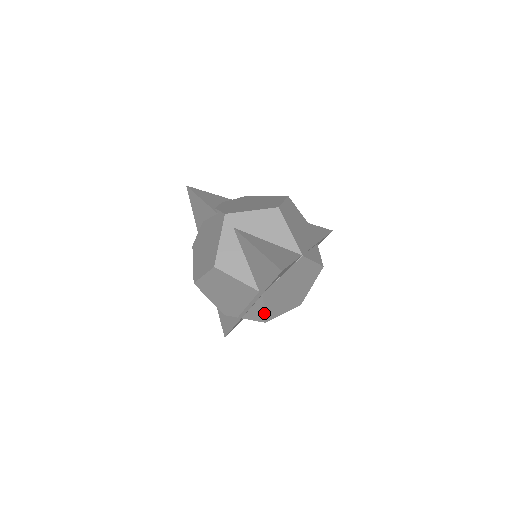
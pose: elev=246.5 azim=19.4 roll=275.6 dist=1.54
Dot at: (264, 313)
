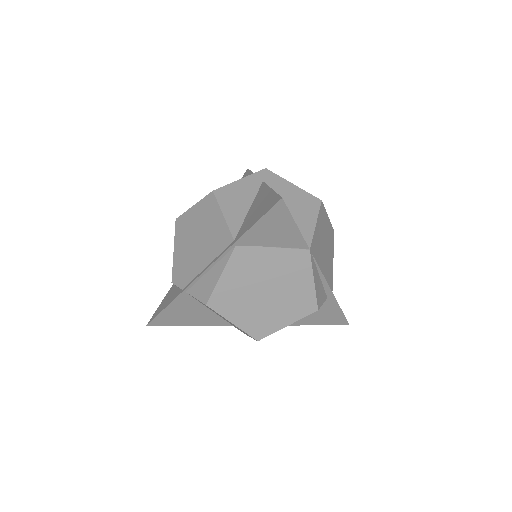
Dot at: (216, 285)
